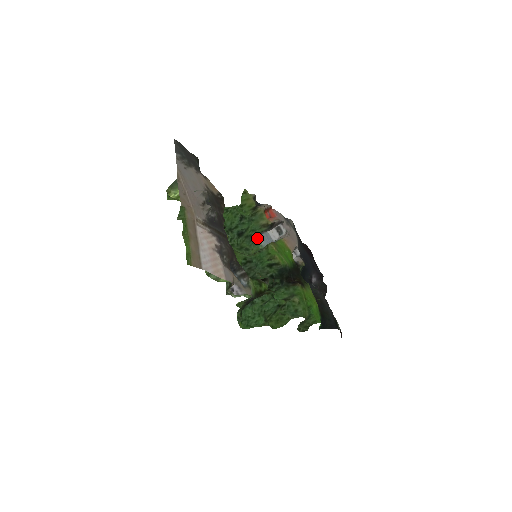
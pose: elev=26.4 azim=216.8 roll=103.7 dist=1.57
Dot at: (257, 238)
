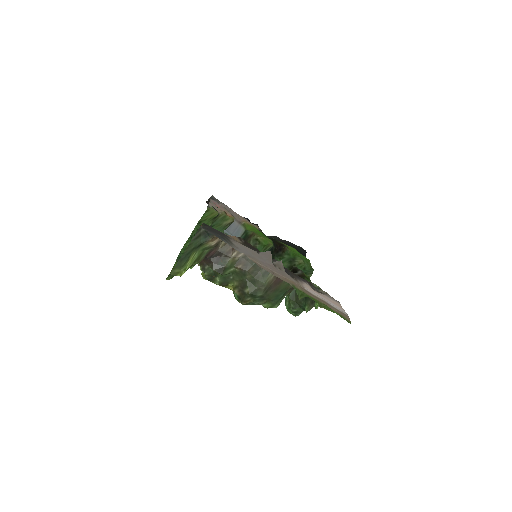
Dot at: occluded
